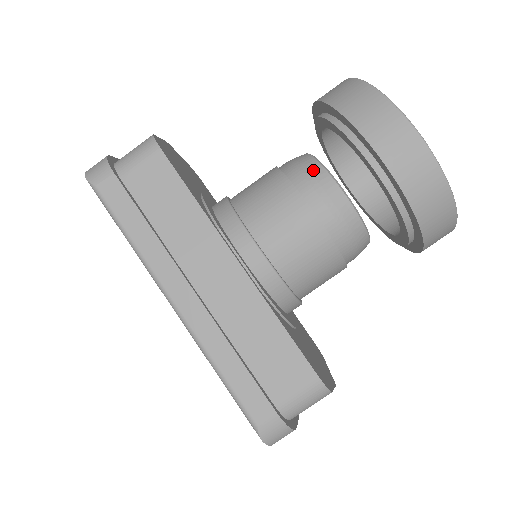
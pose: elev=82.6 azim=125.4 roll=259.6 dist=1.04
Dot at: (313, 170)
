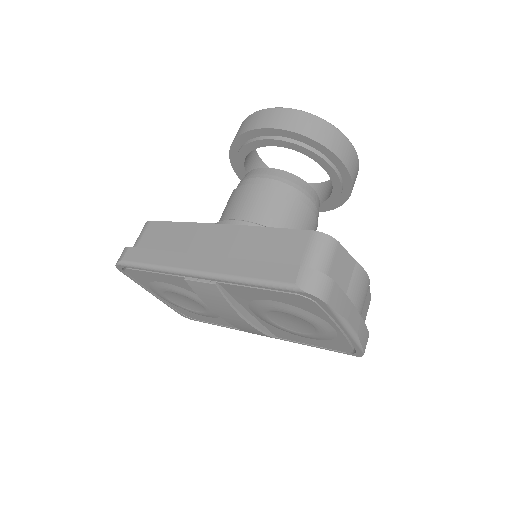
Dot at: (245, 177)
